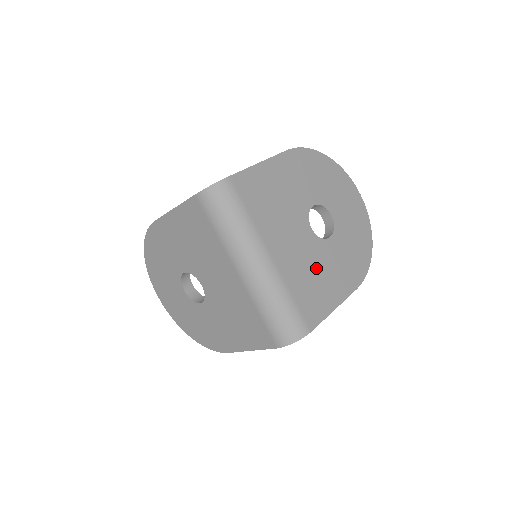
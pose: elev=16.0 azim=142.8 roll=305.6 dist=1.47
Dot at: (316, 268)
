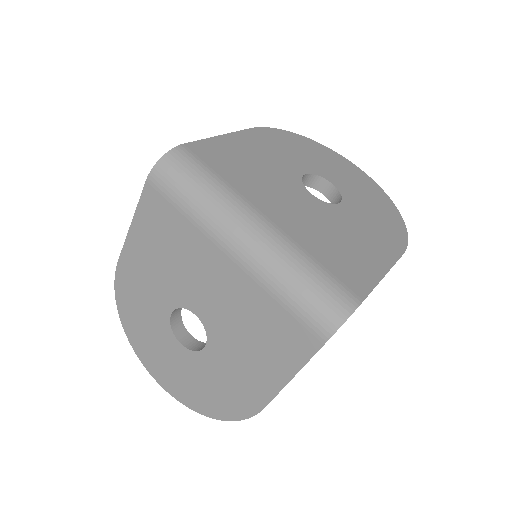
Dot at: (336, 232)
